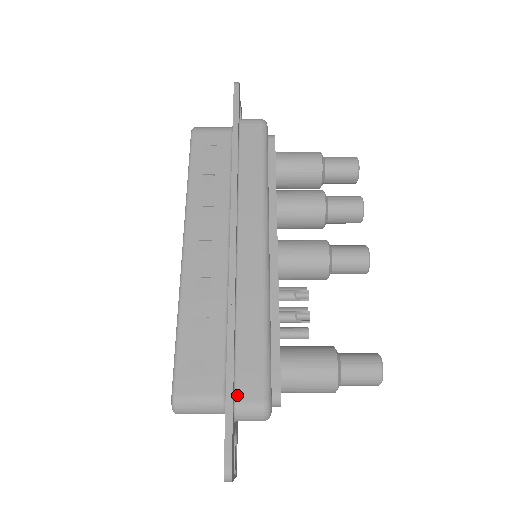
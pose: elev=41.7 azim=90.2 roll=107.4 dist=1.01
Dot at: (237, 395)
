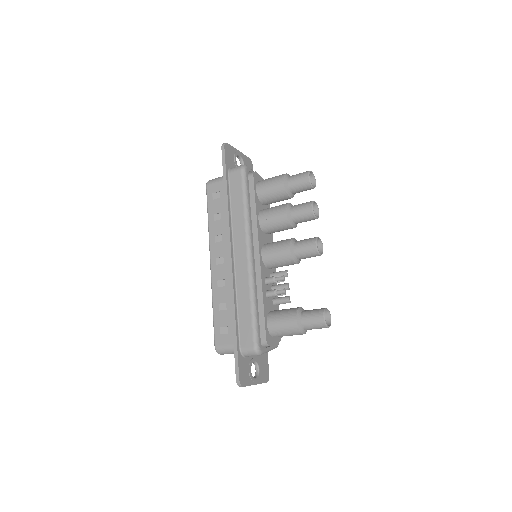
Dot at: (241, 344)
